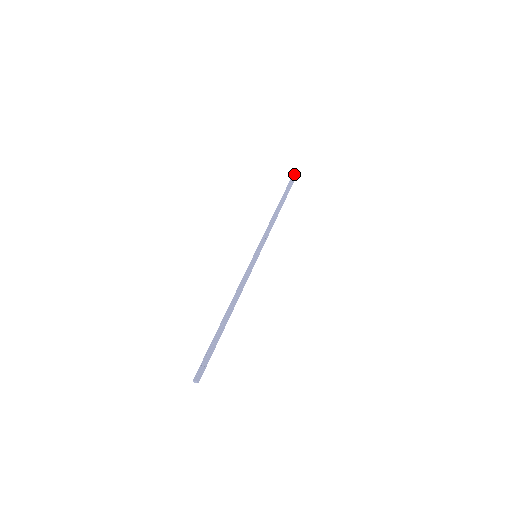
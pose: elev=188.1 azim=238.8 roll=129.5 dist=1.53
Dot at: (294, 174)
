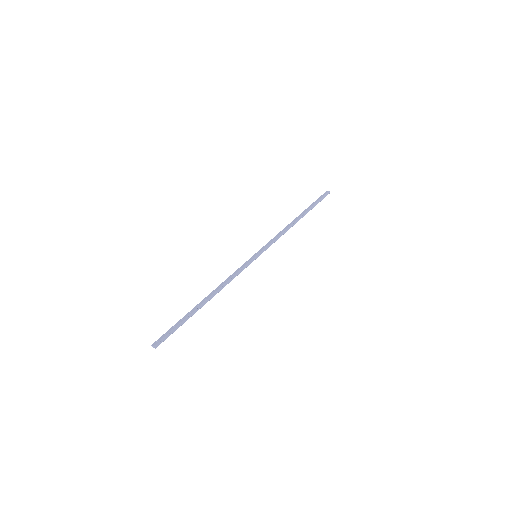
Dot at: (327, 192)
